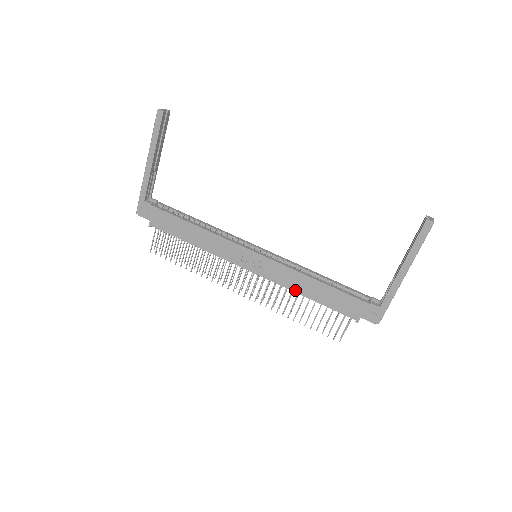
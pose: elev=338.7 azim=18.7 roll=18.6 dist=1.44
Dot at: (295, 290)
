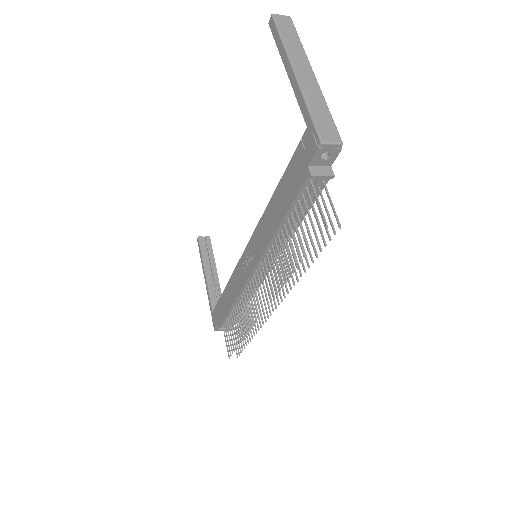
Dot at: (271, 236)
